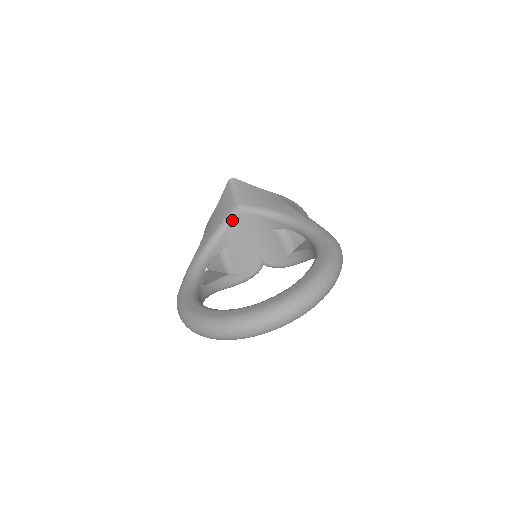
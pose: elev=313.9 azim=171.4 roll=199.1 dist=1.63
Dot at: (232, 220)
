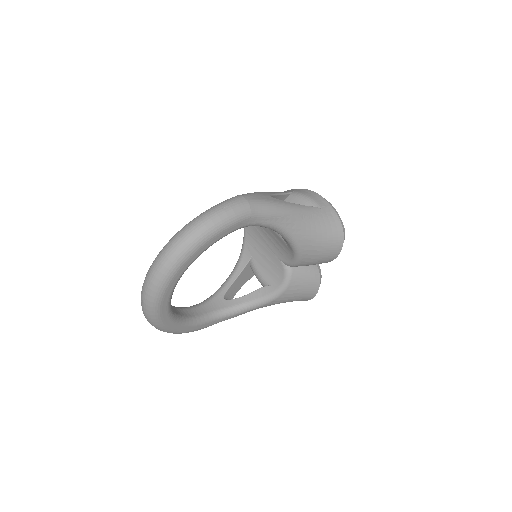
Dot at: (245, 233)
